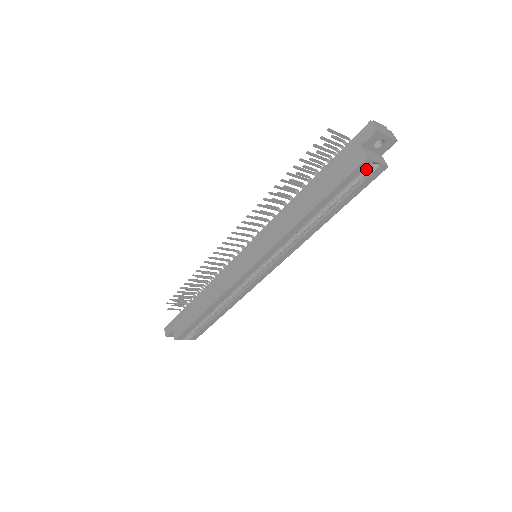
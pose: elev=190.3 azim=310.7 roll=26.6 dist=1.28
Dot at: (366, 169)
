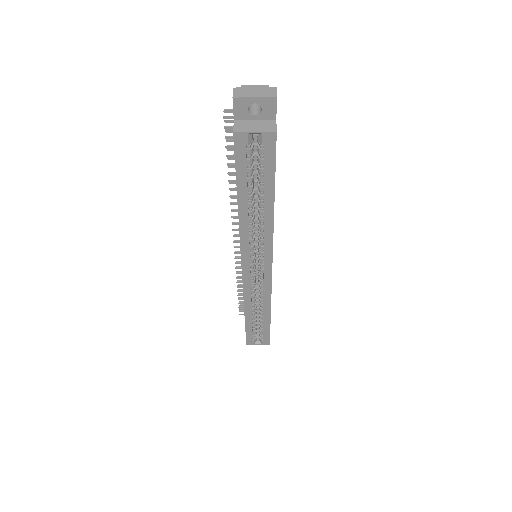
Dot at: (259, 142)
